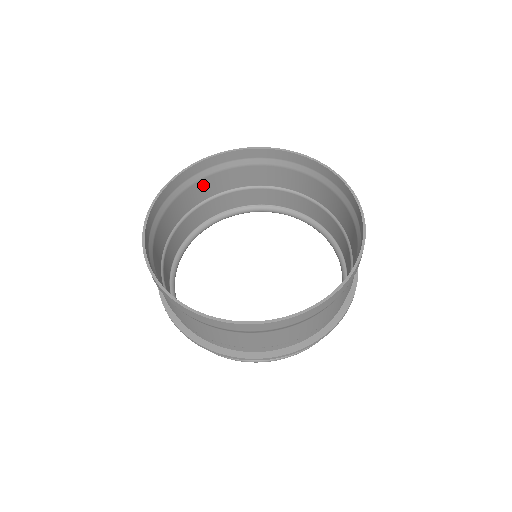
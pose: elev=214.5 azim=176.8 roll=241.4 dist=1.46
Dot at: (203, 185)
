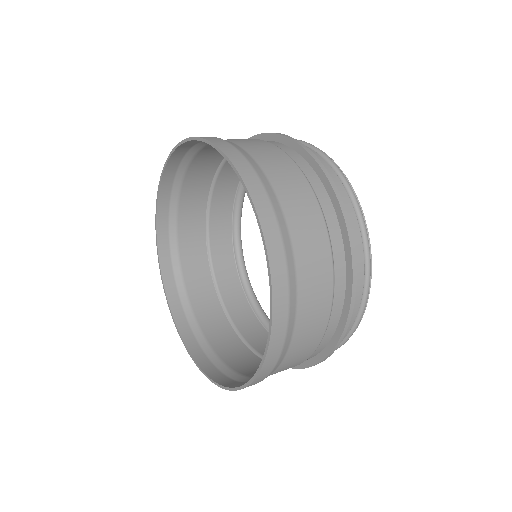
Dot at: occluded
